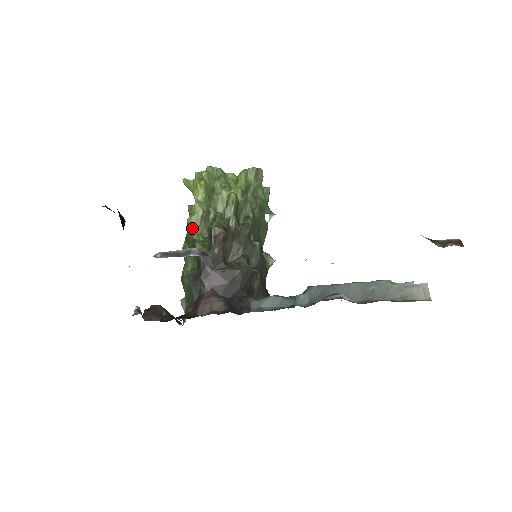
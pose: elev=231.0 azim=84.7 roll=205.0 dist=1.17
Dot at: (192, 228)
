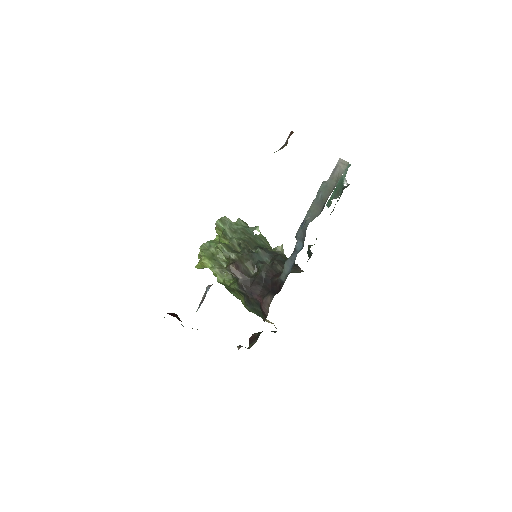
Dot at: (223, 282)
